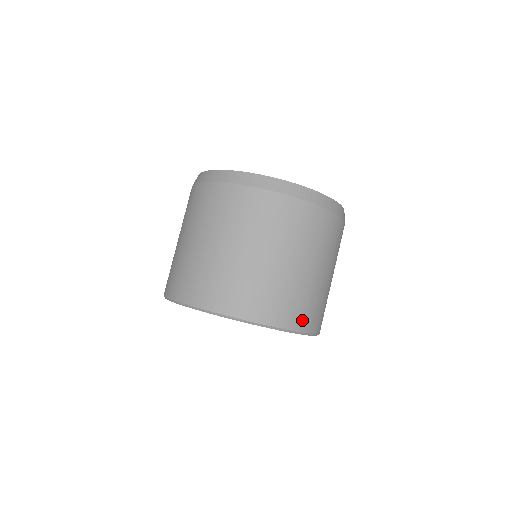
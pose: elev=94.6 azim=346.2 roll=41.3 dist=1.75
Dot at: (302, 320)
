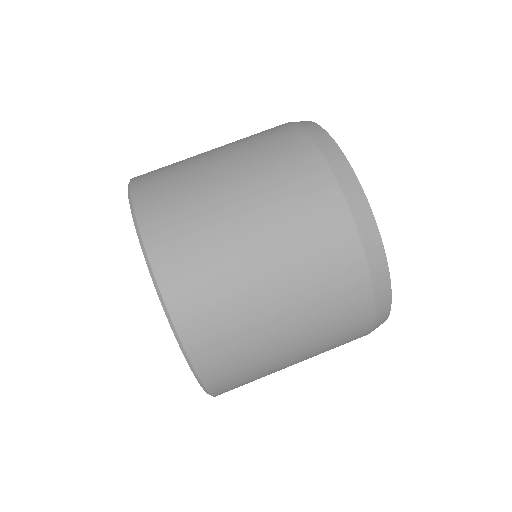
Dot at: (195, 323)
